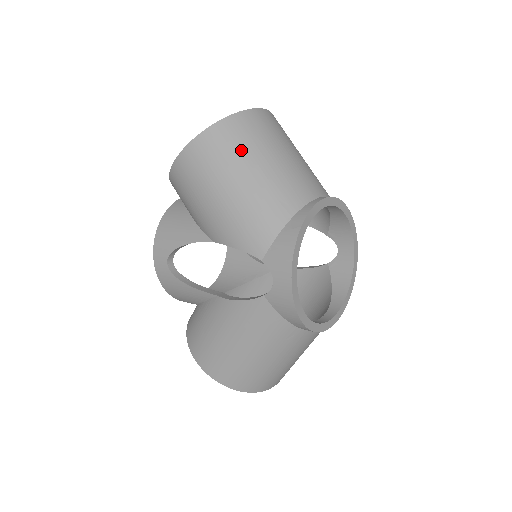
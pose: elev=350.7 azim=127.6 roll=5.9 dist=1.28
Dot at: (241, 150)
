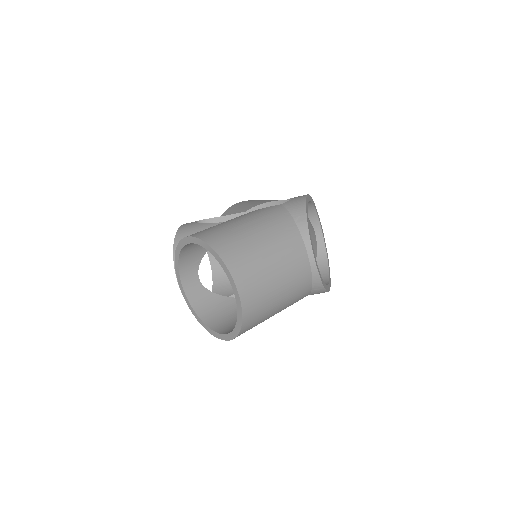
Dot at: occluded
